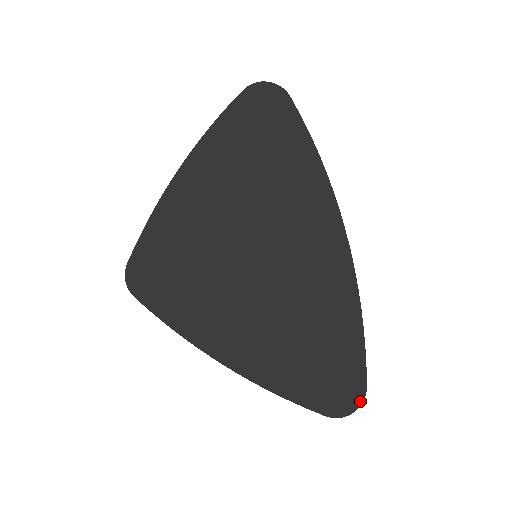
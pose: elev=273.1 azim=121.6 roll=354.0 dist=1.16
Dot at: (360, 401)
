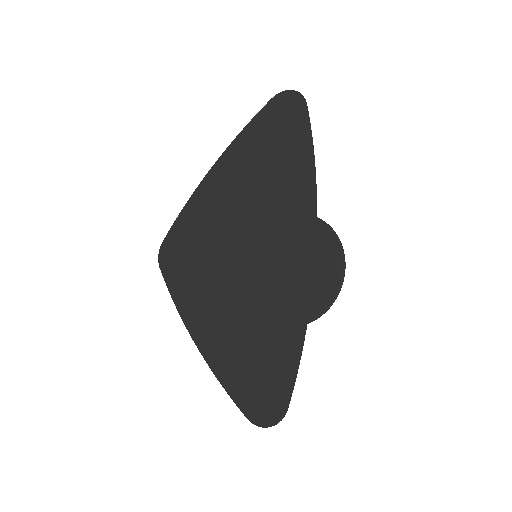
Dot at: (277, 419)
